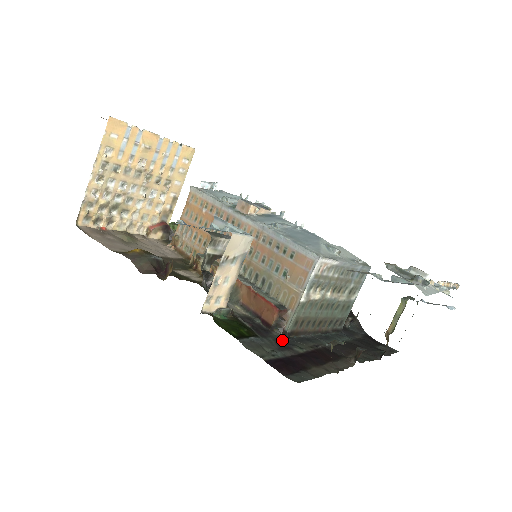
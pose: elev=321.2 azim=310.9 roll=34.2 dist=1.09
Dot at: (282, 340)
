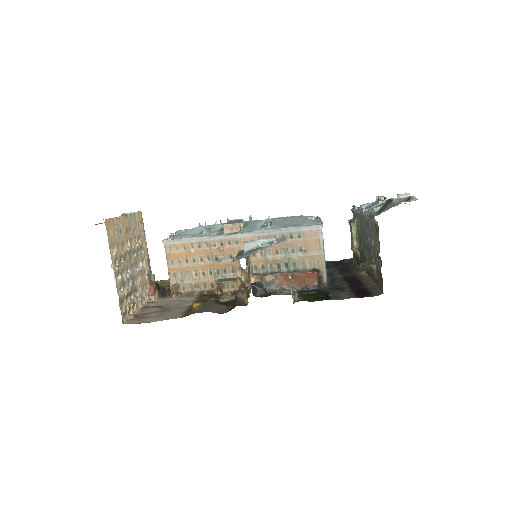
Dot at: (332, 288)
